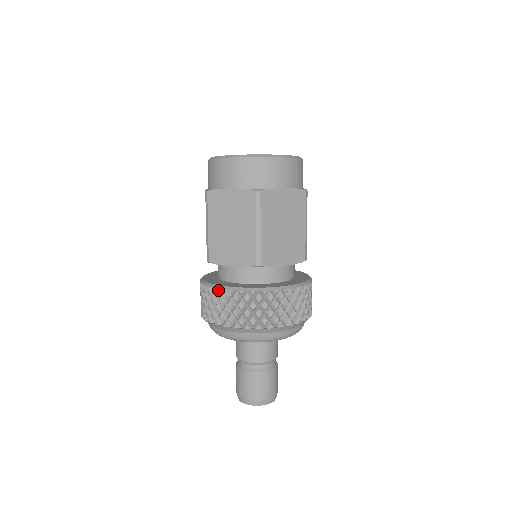
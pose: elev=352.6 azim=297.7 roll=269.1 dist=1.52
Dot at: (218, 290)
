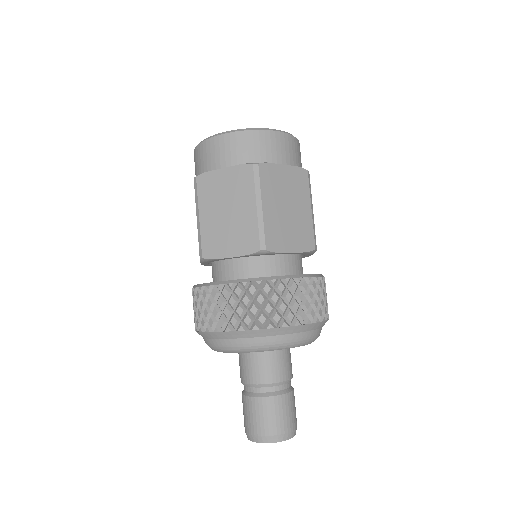
Dot at: (216, 288)
